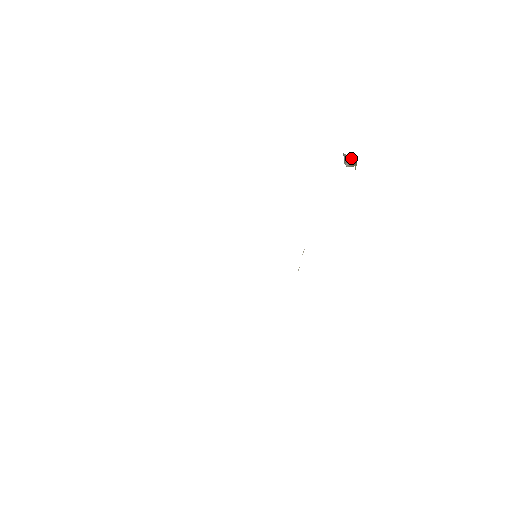
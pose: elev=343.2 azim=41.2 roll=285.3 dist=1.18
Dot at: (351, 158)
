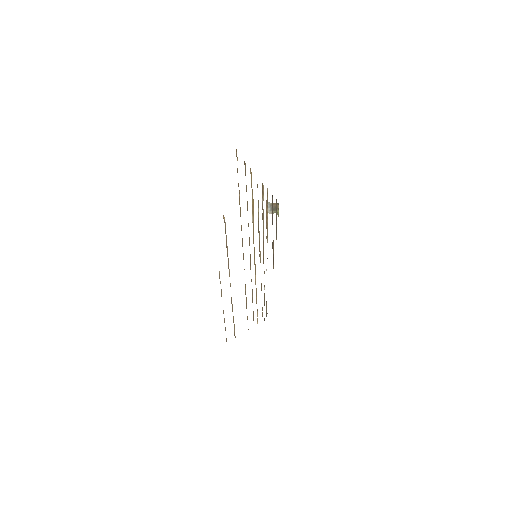
Dot at: (274, 205)
